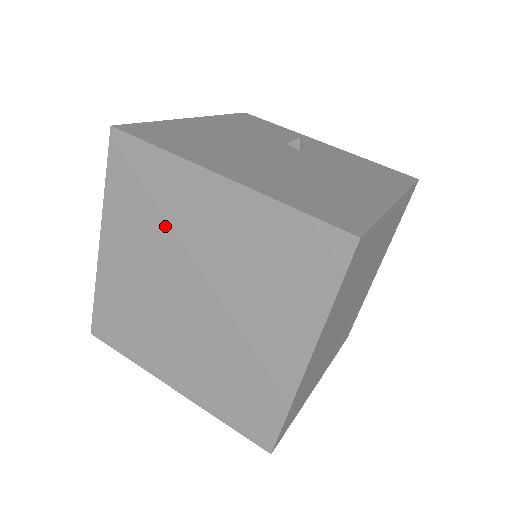
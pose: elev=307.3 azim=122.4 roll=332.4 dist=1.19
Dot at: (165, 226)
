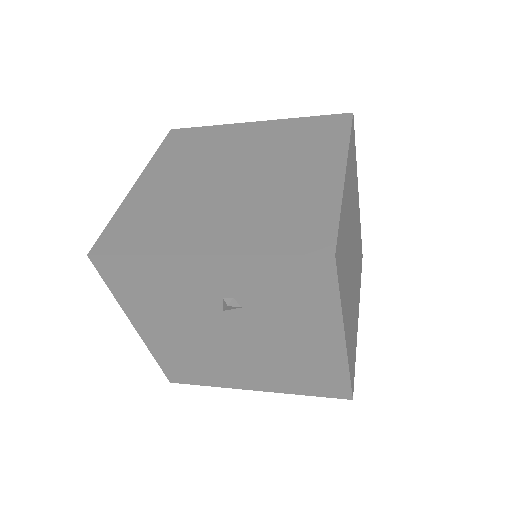
Dot at: (208, 153)
